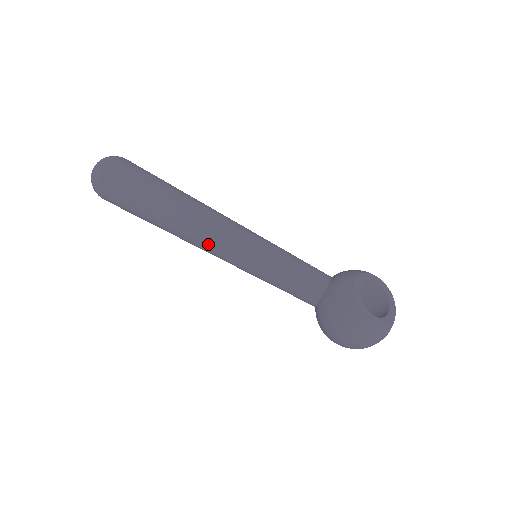
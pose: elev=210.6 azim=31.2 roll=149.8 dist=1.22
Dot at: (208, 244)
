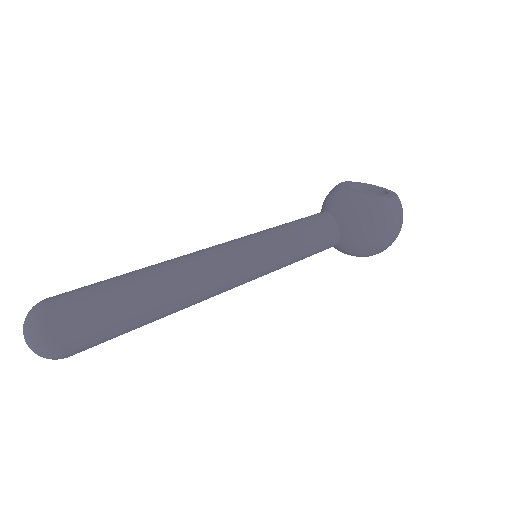
Dot at: (214, 280)
